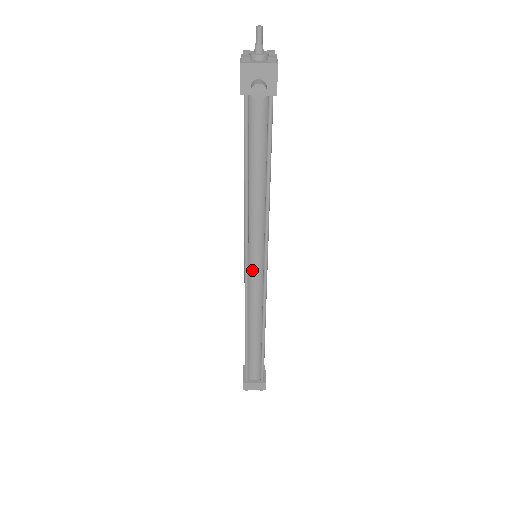
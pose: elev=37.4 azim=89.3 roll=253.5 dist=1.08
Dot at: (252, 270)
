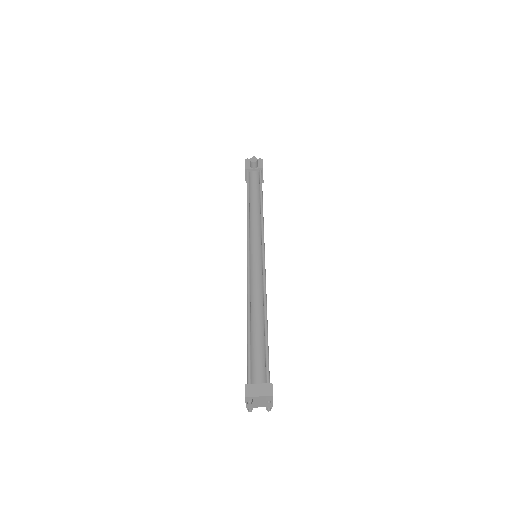
Dot at: (253, 258)
